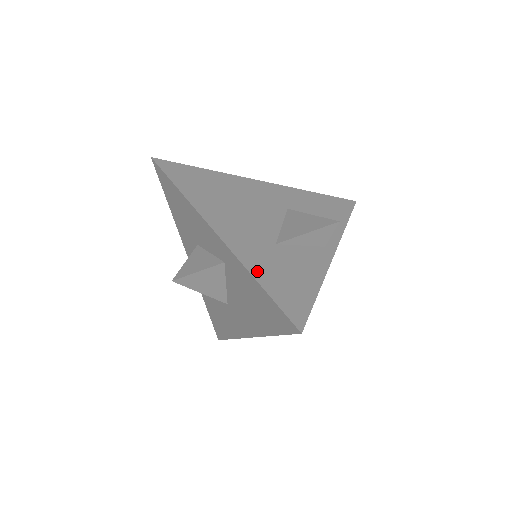
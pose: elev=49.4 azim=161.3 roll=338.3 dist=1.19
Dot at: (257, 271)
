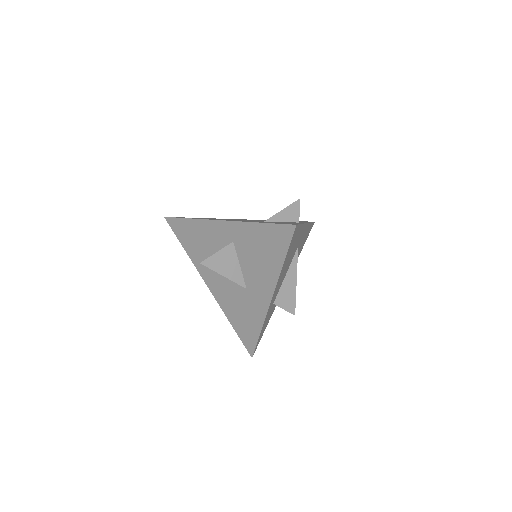
Dot at: occluded
